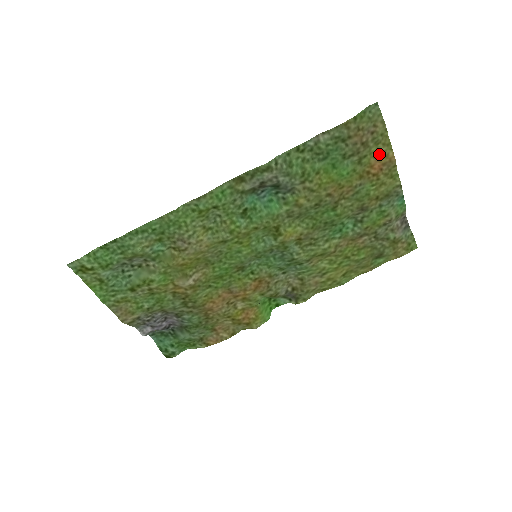
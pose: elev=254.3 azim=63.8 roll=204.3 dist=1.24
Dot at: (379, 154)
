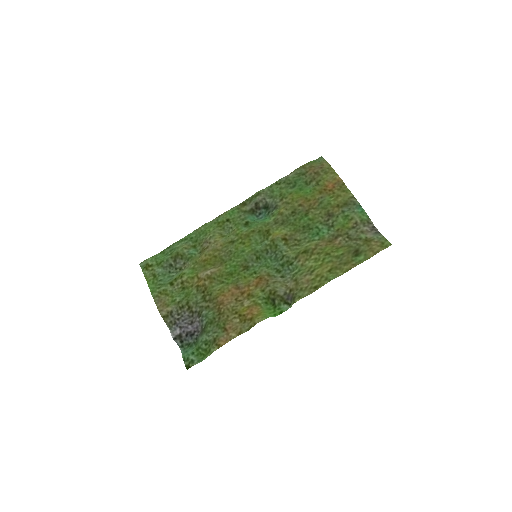
Dot at: (330, 179)
